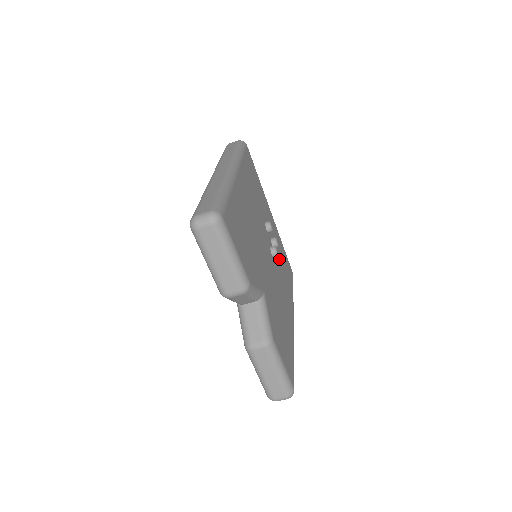
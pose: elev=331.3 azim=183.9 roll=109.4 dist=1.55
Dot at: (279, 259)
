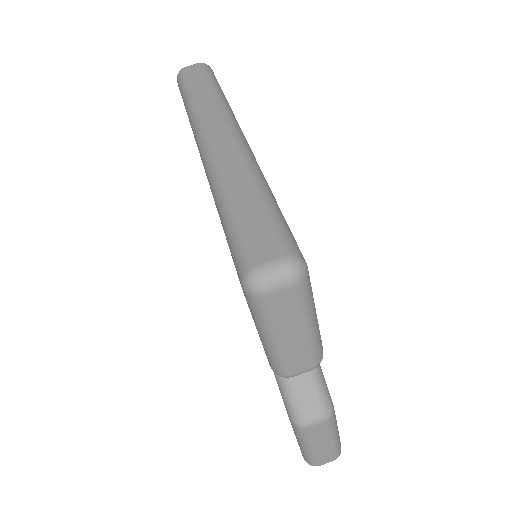
Dot at: occluded
